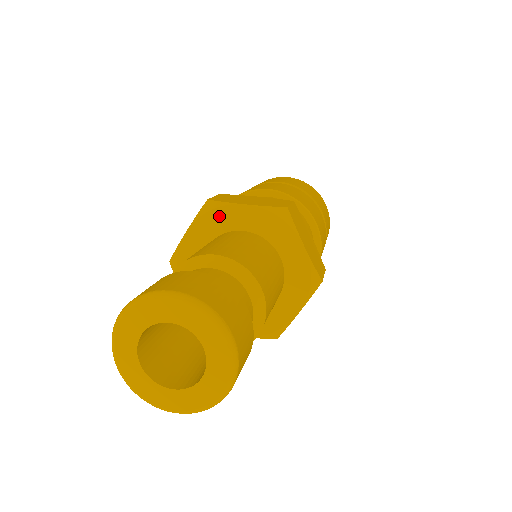
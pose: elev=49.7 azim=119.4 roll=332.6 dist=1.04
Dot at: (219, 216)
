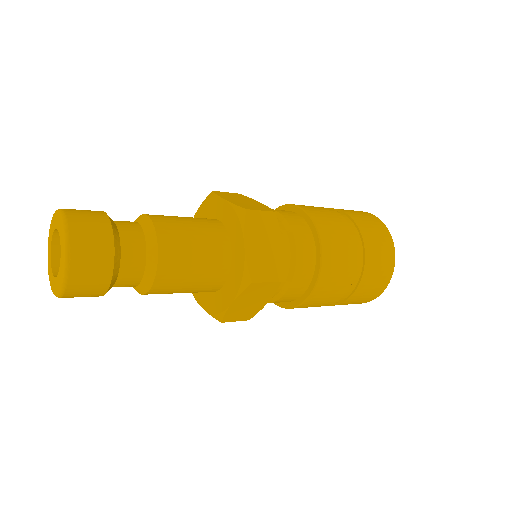
Dot at: occluded
